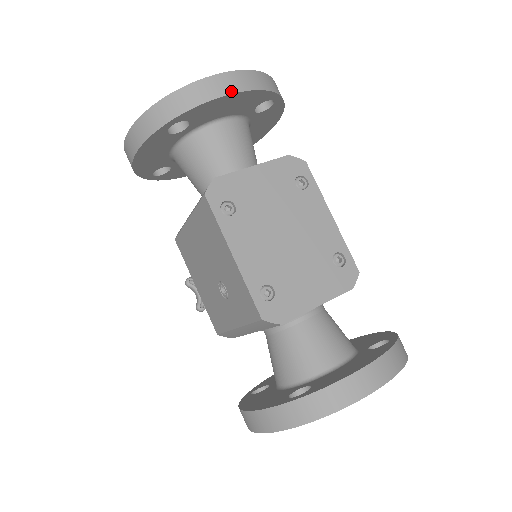
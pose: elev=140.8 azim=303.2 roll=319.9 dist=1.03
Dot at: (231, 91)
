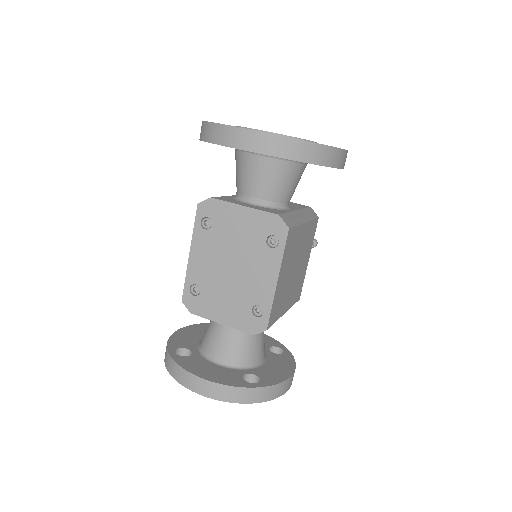
Dot at: (241, 147)
